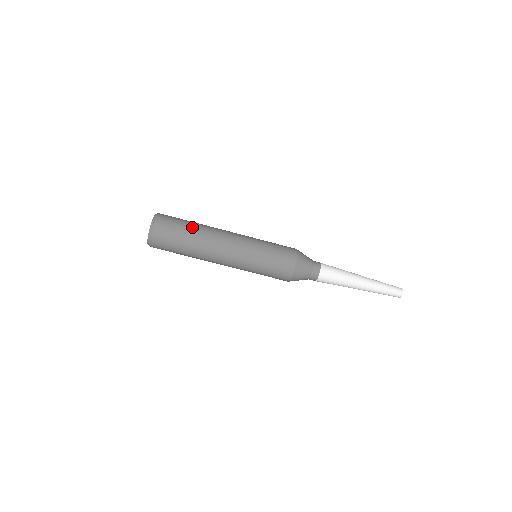
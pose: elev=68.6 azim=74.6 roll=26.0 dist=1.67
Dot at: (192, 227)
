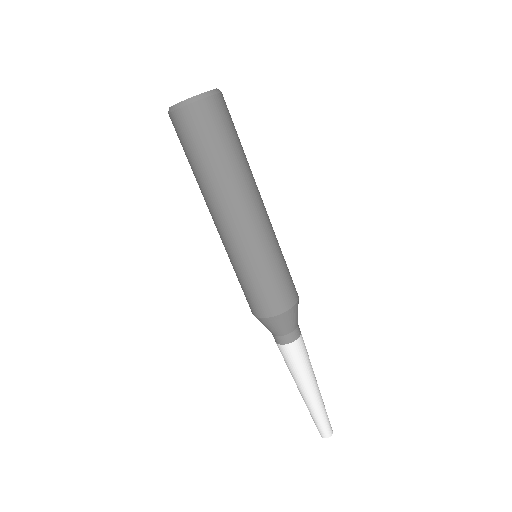
Dot at: (243, 150)
